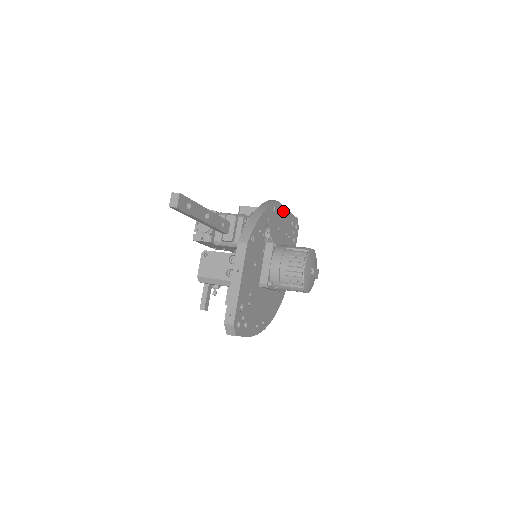
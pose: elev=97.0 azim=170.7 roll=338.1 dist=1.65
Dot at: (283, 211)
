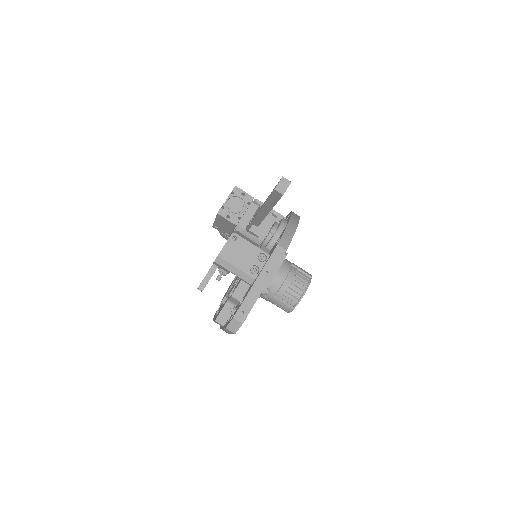
Dot at: occluded
